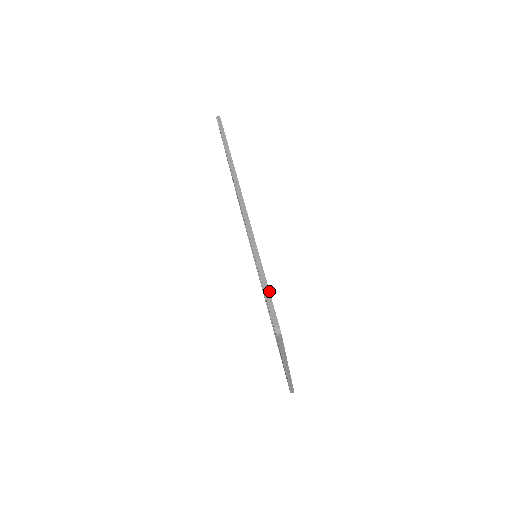
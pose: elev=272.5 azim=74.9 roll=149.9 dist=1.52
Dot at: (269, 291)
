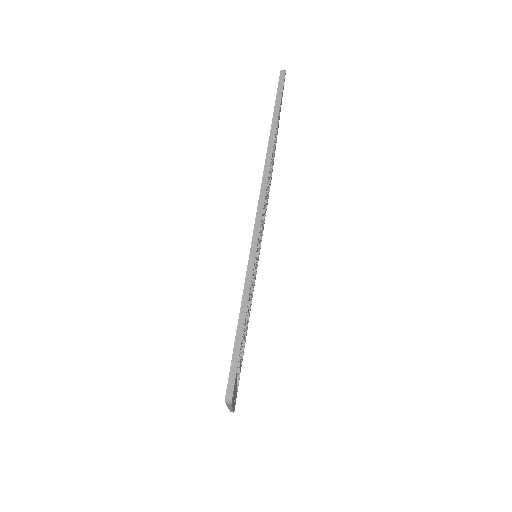
Dot at: (241, 342)
